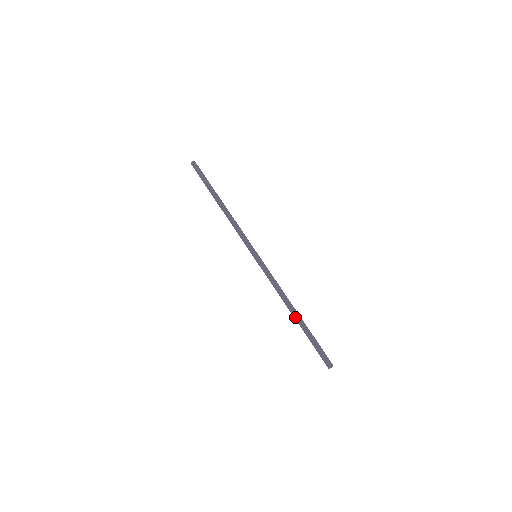
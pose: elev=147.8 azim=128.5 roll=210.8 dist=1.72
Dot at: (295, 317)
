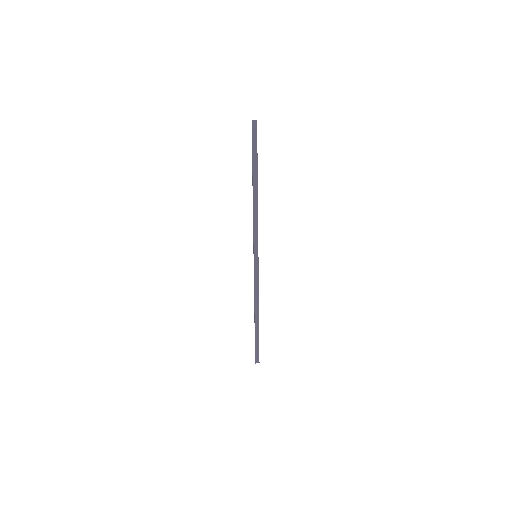
Dot at: (254, 319)
